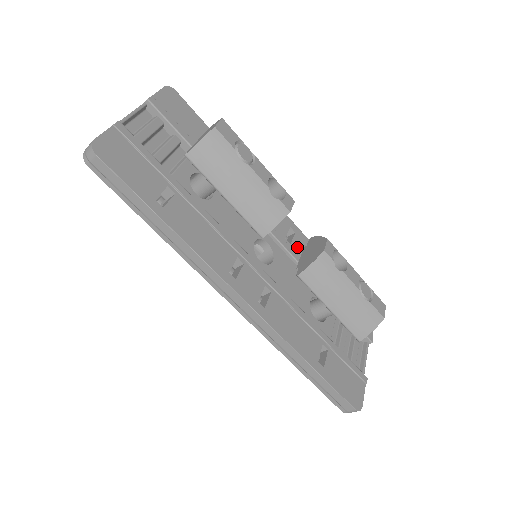
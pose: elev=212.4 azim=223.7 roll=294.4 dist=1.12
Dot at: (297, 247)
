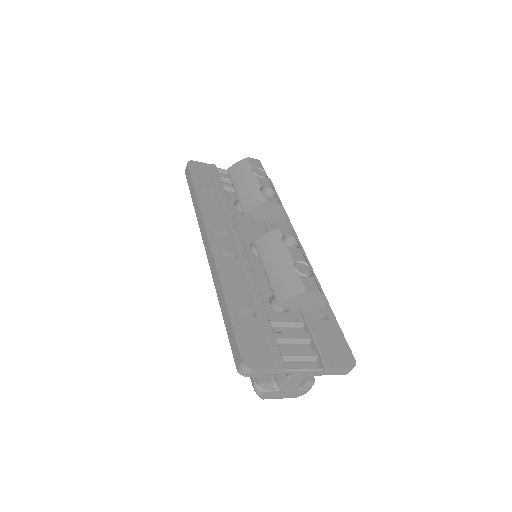
Dot at: occluded
